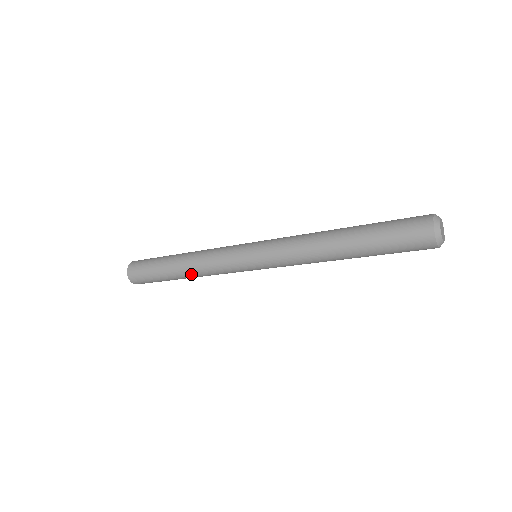
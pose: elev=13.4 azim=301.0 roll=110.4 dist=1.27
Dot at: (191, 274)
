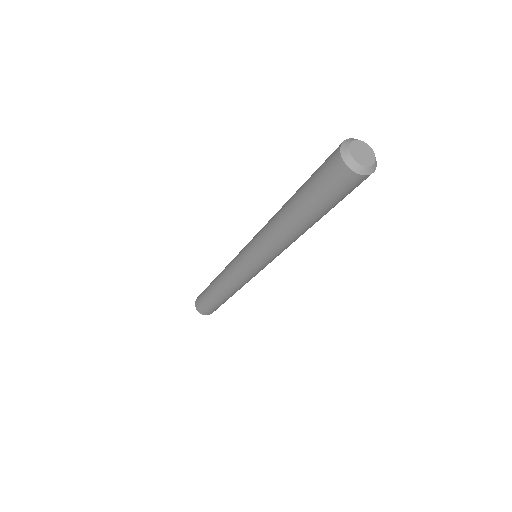
Dot at: (230, 294)
